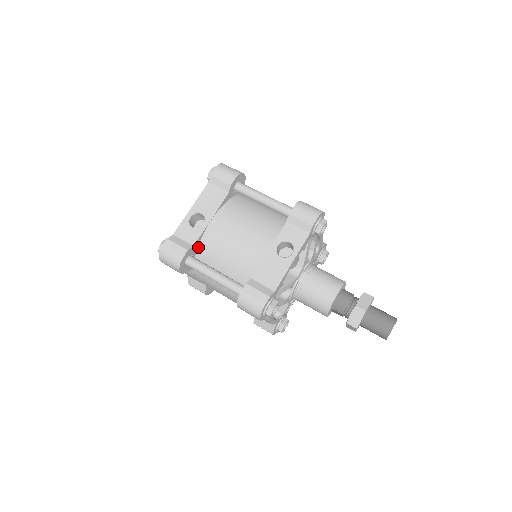
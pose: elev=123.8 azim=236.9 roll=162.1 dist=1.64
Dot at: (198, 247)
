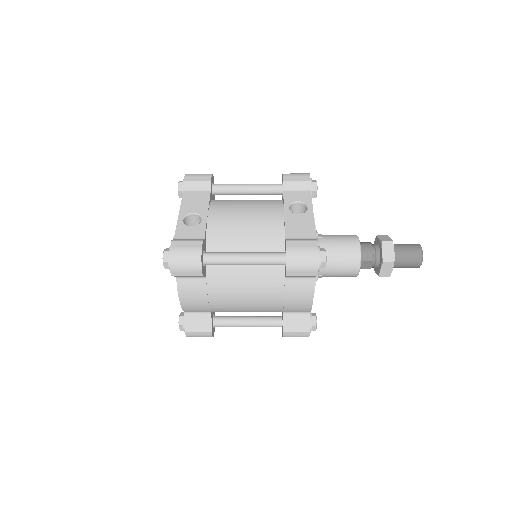
Dot at: (206, 244)
